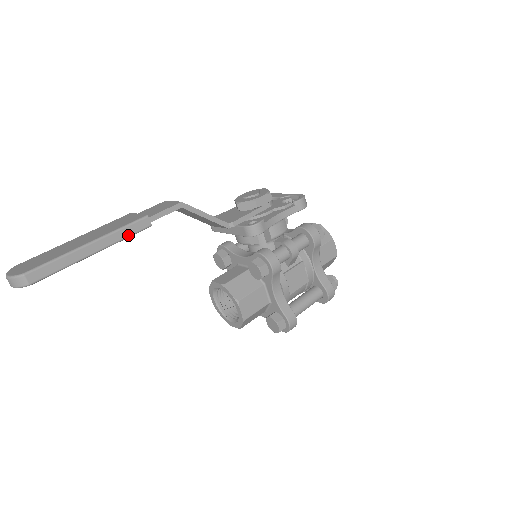
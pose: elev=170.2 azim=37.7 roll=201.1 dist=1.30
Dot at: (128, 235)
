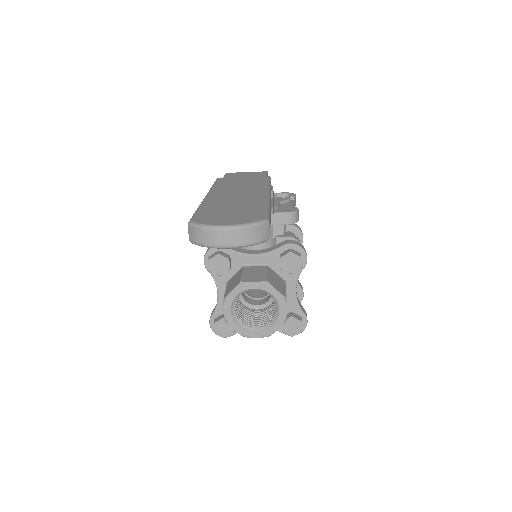
Dot at: occluded
